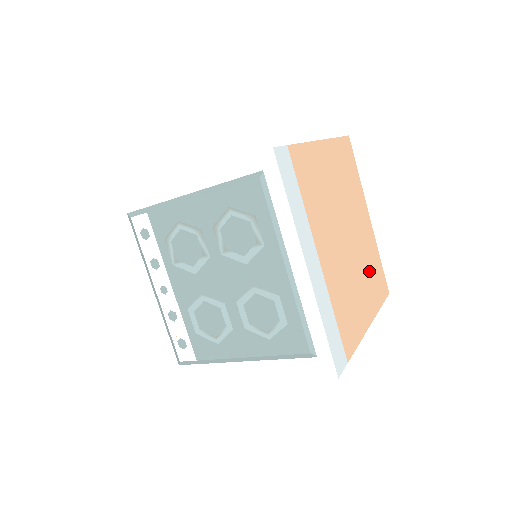
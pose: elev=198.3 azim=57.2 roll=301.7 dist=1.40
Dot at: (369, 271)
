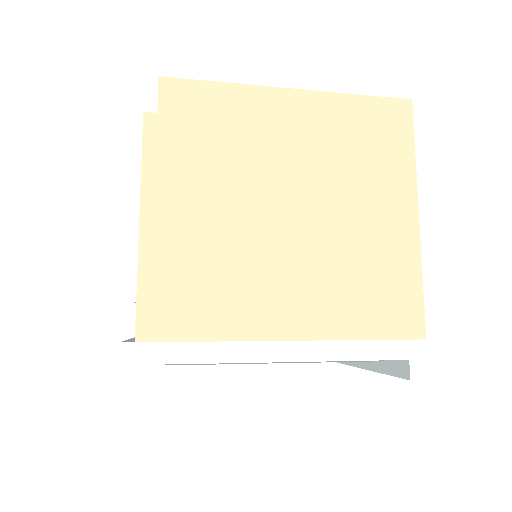
Dot at: occluded
